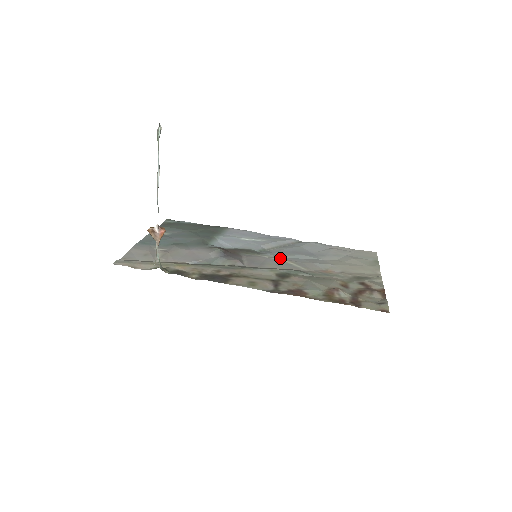
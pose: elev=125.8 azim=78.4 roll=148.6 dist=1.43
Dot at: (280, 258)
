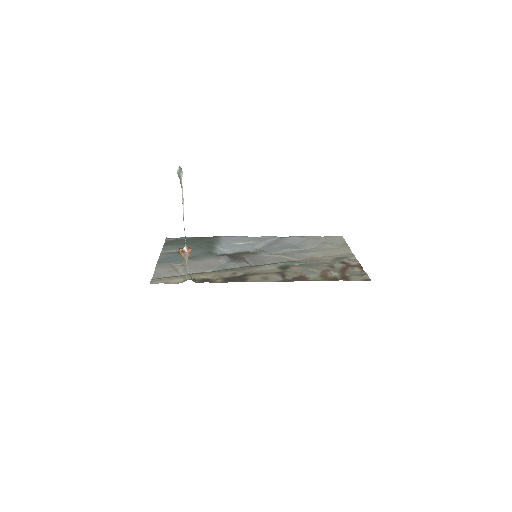
Dot at: (274, 254)
